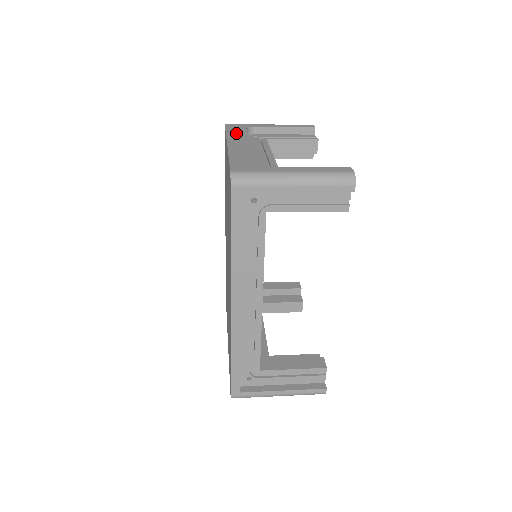
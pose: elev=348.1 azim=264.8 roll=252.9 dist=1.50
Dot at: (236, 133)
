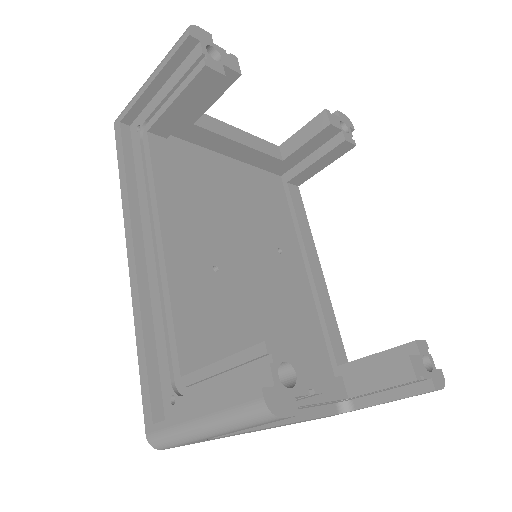
Dot at: occluded
